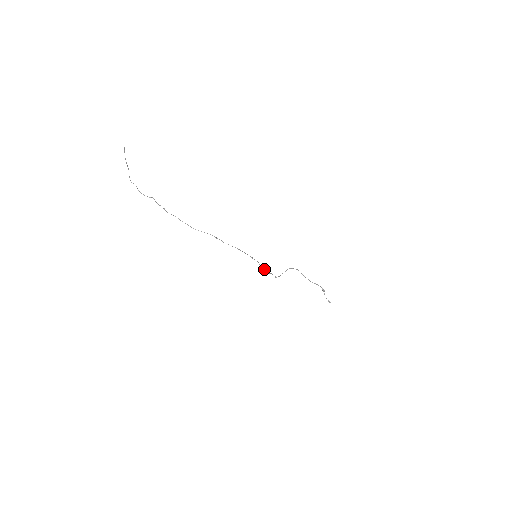
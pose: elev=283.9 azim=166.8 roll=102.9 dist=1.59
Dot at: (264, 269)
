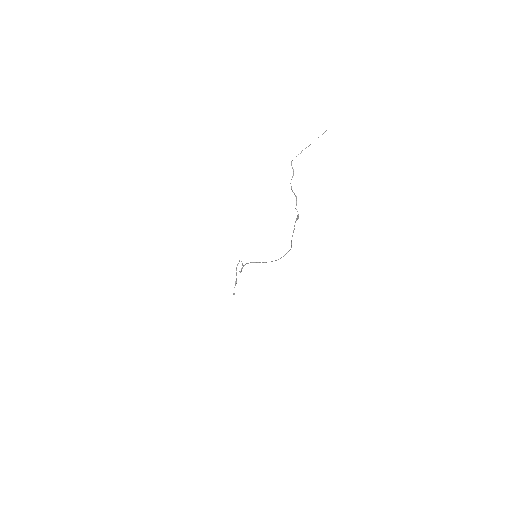
Dot at: (244, 265)
